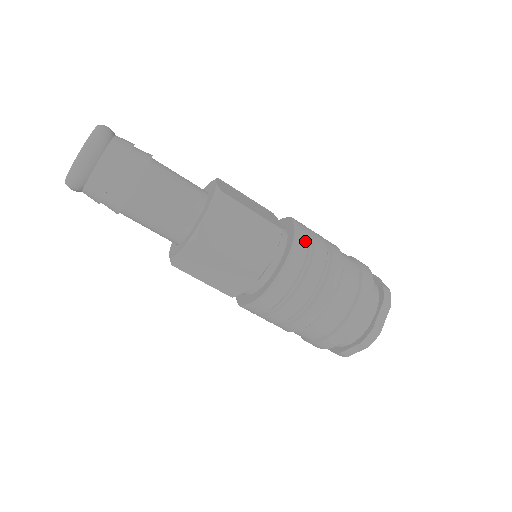
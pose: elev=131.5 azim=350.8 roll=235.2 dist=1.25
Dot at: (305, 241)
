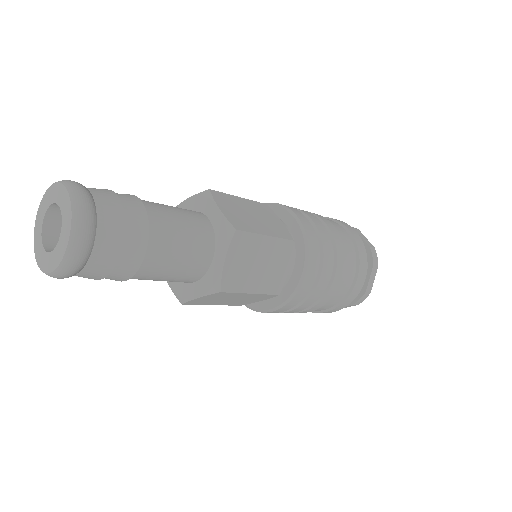
Dot at: (285, 205)
